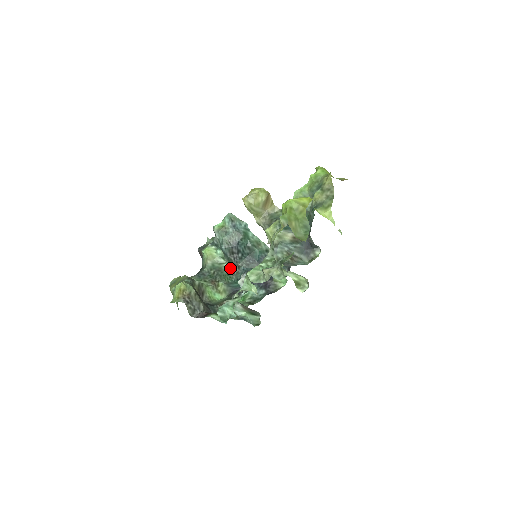
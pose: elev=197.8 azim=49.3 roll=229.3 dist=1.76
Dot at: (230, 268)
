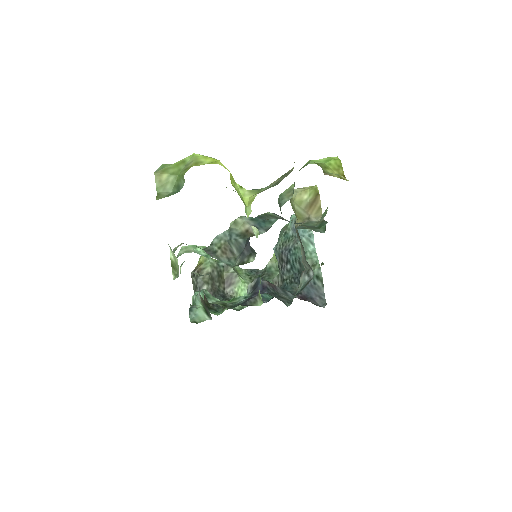
Dot at: (277, 277)
